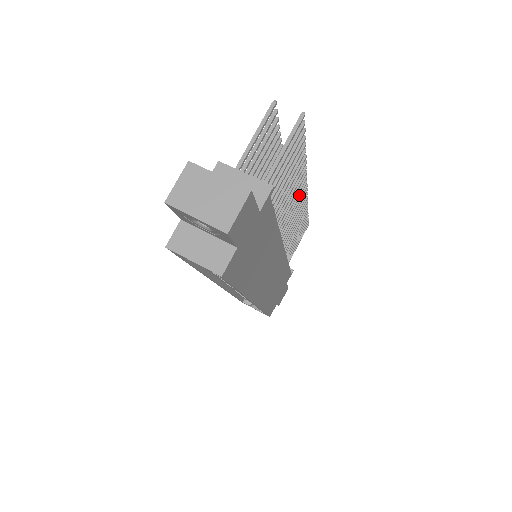
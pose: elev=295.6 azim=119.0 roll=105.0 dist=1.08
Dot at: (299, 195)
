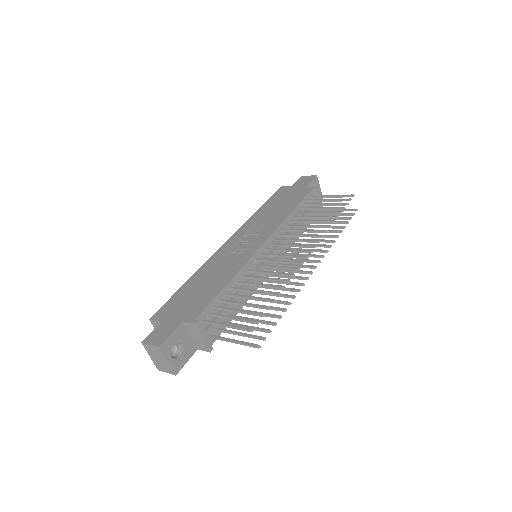
Dot at: (300, 273)
